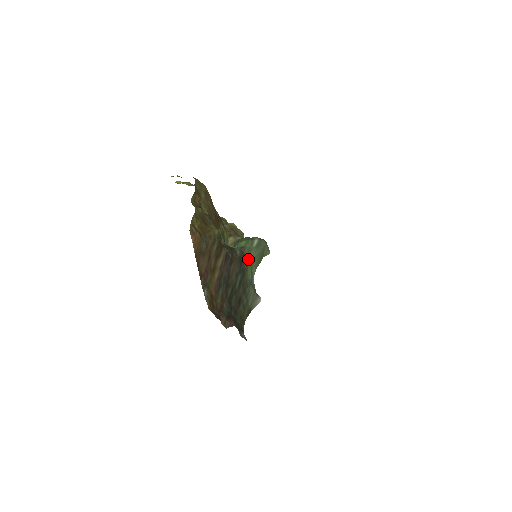
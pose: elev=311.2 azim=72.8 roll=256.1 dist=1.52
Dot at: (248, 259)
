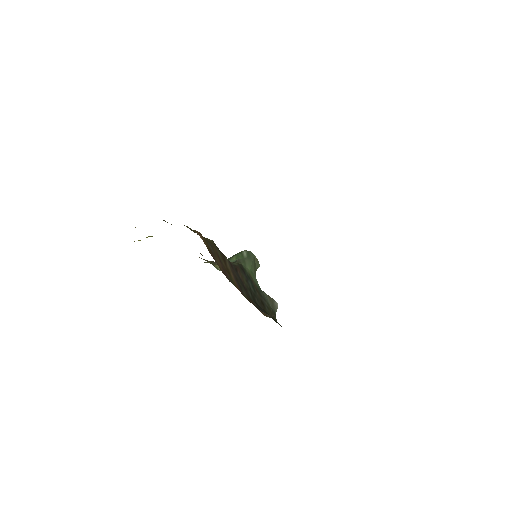
Dot at: (247, 269)
